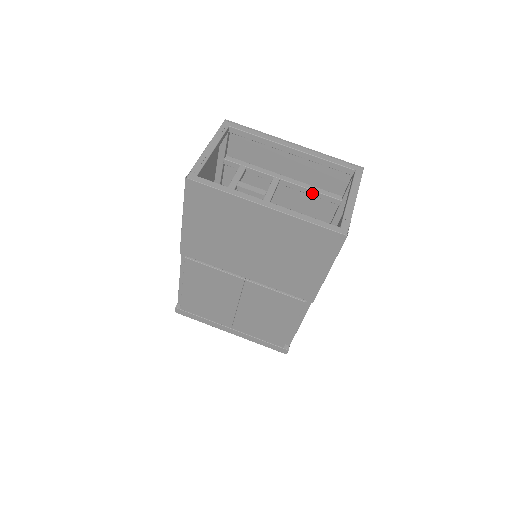
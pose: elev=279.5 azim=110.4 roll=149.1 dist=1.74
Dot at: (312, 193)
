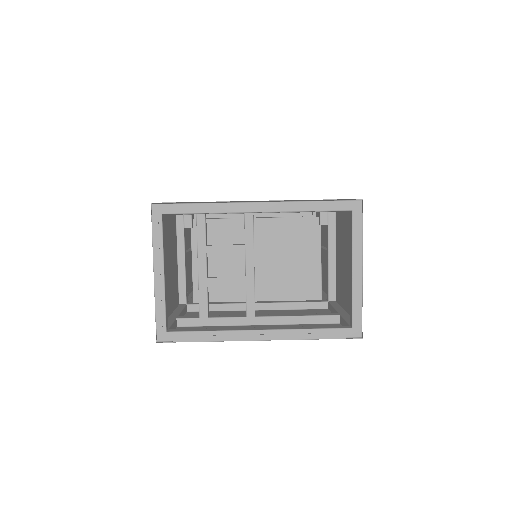
Dot at: occluded
